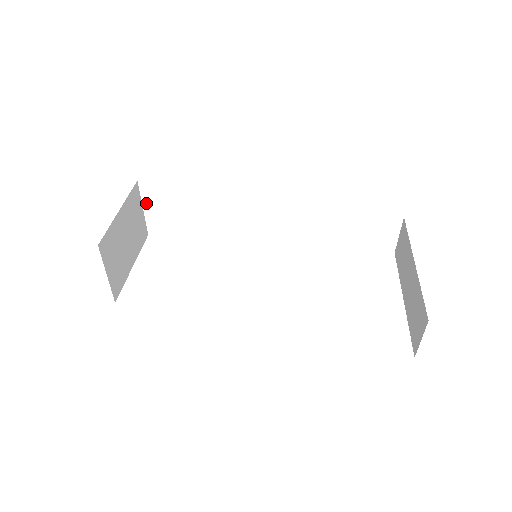
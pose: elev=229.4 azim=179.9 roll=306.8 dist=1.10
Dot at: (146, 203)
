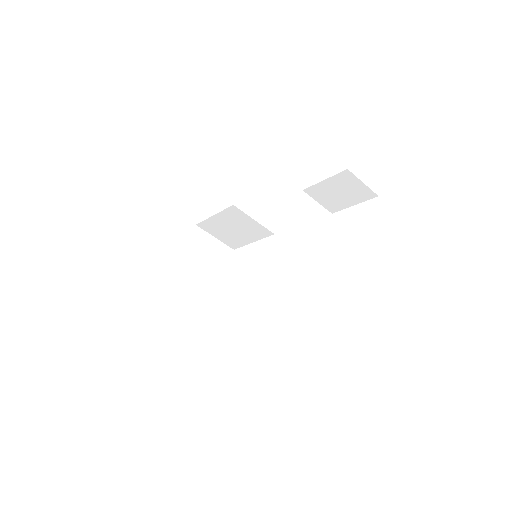
Dot at: (213, 234)
